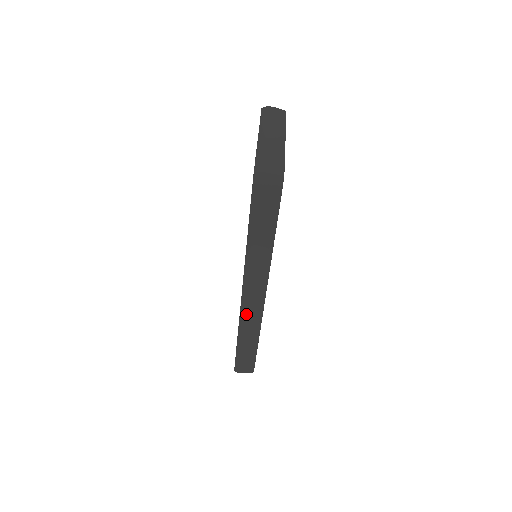
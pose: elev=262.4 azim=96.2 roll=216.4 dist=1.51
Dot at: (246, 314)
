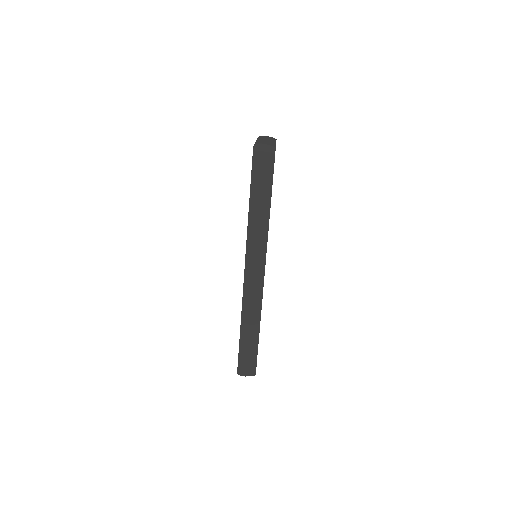
Dot at: (248, 292)
